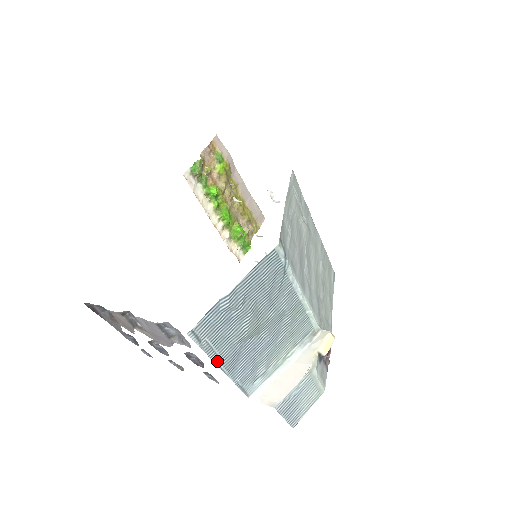
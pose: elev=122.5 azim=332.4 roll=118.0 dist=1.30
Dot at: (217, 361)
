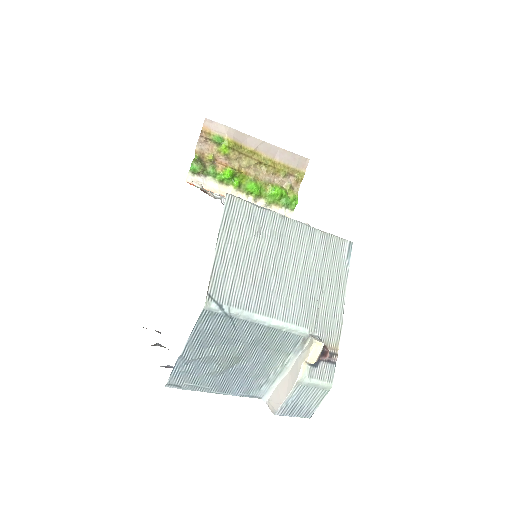
Dot at: (208, 391)
